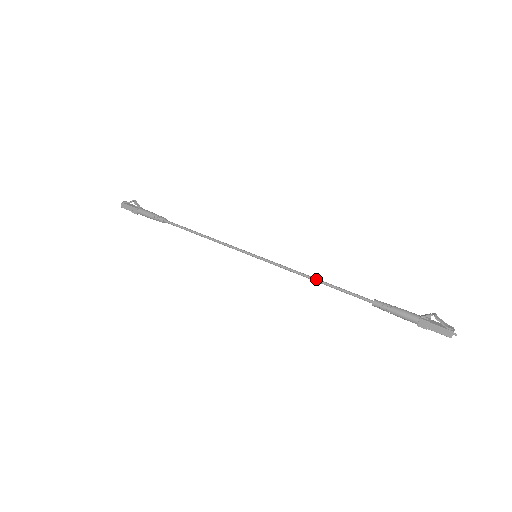
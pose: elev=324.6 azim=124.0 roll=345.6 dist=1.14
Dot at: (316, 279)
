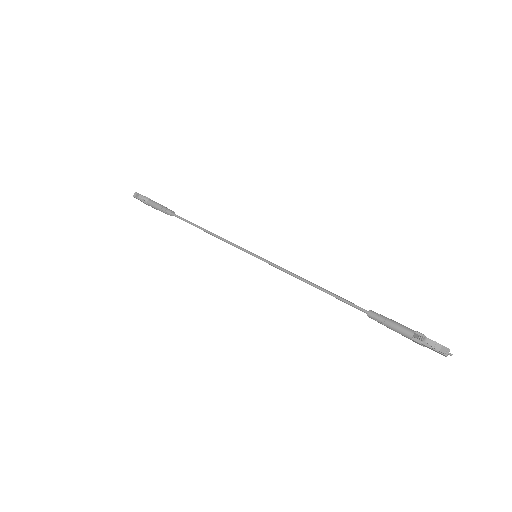
Dot at: occluded
